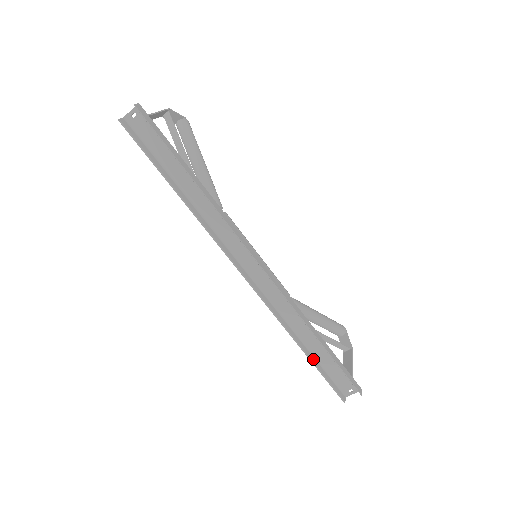
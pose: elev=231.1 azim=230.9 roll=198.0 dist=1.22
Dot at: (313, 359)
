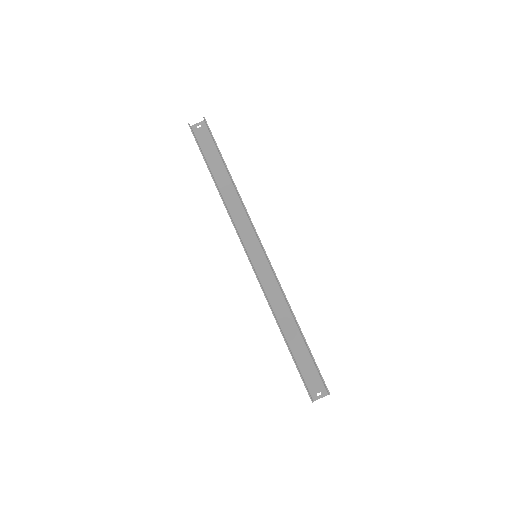
Dot at: (290, 350)
